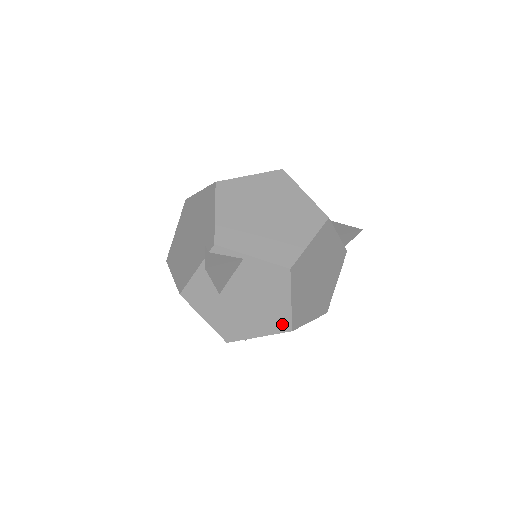
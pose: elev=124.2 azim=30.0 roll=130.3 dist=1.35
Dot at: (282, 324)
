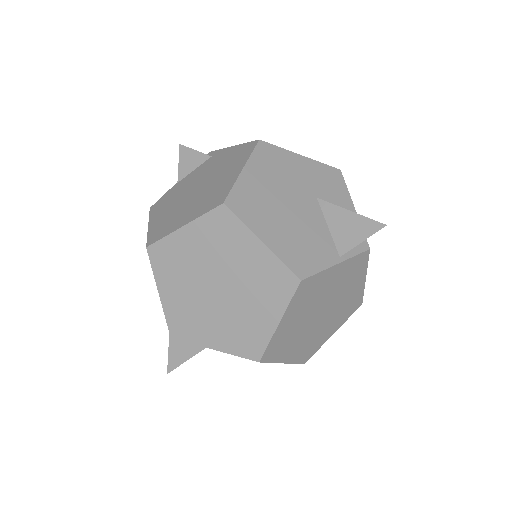
Dot at: occluded
